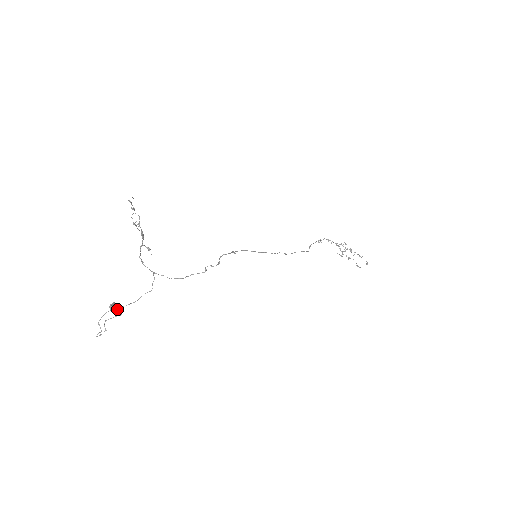
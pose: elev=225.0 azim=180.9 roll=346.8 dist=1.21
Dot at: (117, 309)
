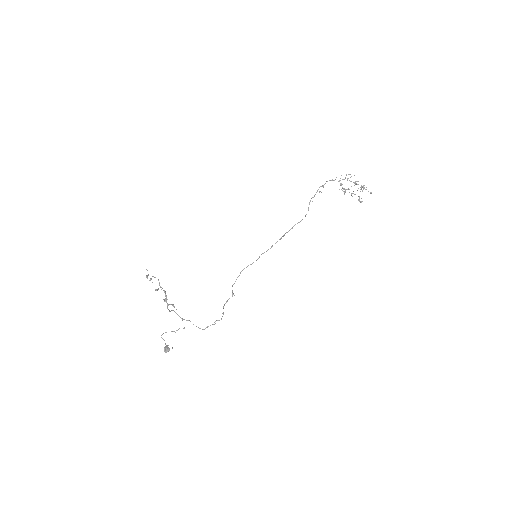
Dot at: occluded
